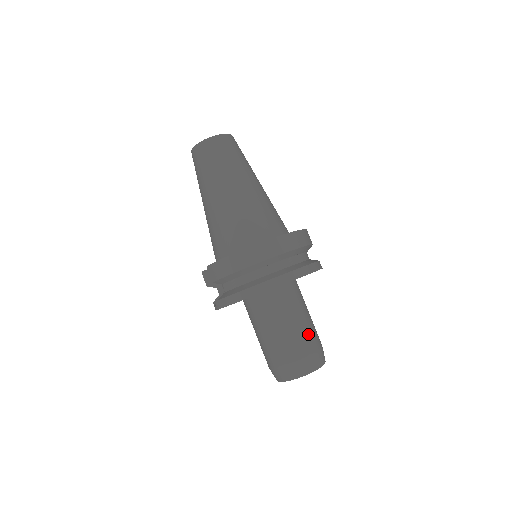
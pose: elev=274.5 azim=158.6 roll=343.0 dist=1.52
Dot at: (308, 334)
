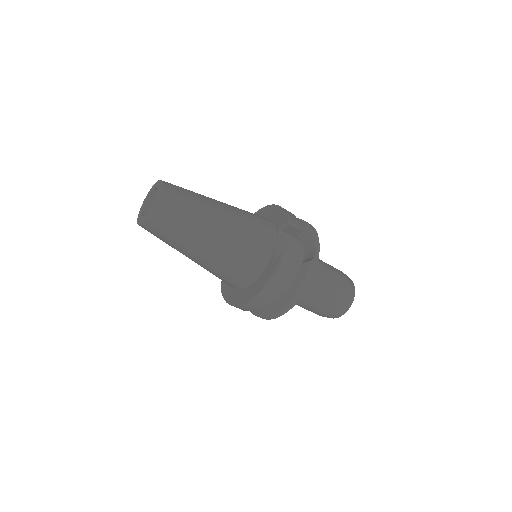
Dot at: (322, 306)
